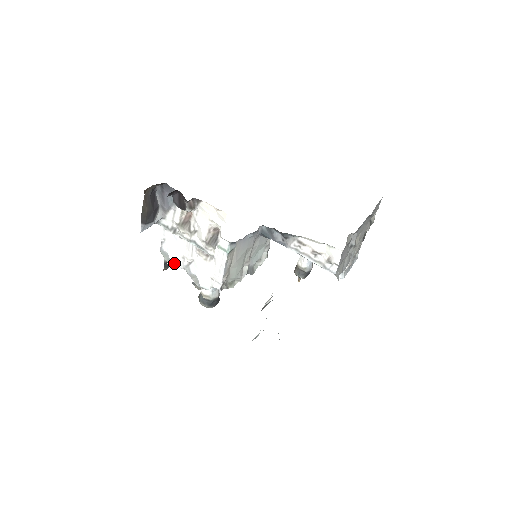
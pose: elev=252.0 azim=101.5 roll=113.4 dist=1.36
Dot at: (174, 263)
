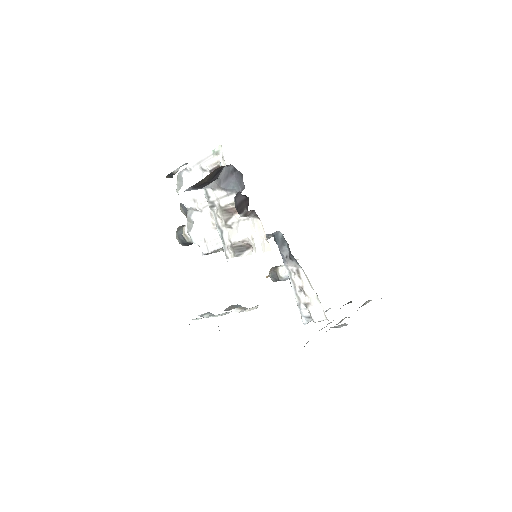
Dot at: (182, 195)
